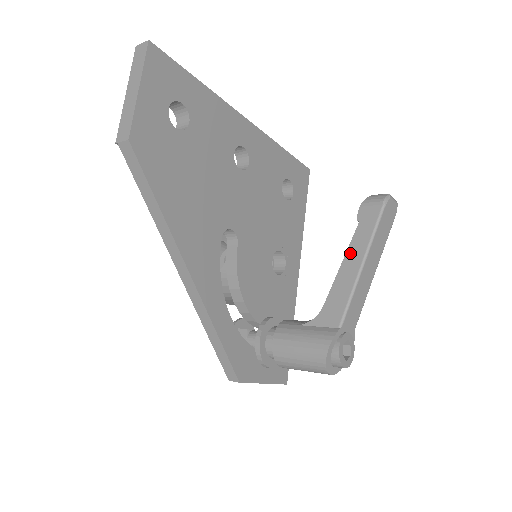
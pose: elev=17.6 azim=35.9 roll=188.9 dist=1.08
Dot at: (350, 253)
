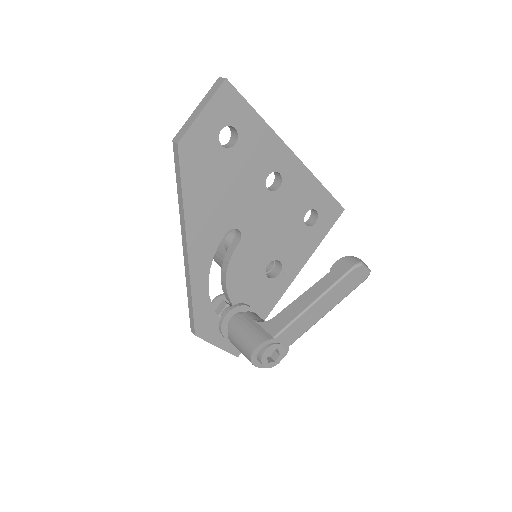
Dot at: (311, 290)
